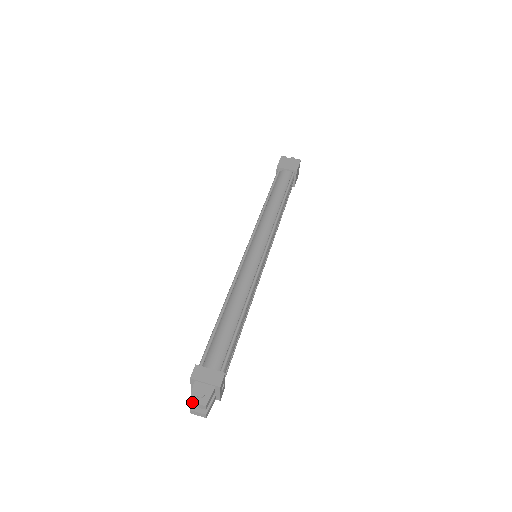
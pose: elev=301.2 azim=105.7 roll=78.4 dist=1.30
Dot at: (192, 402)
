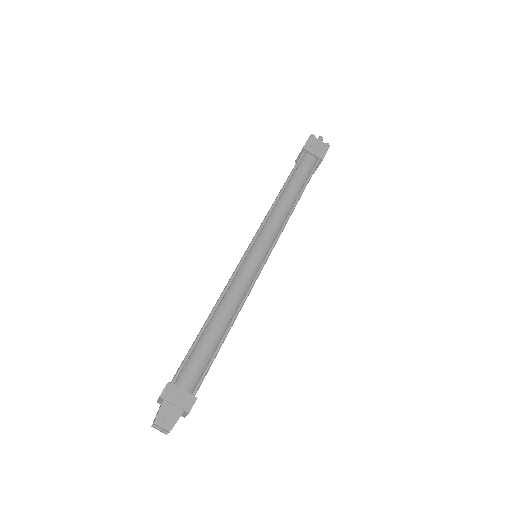
Dot at: (157, 425)
